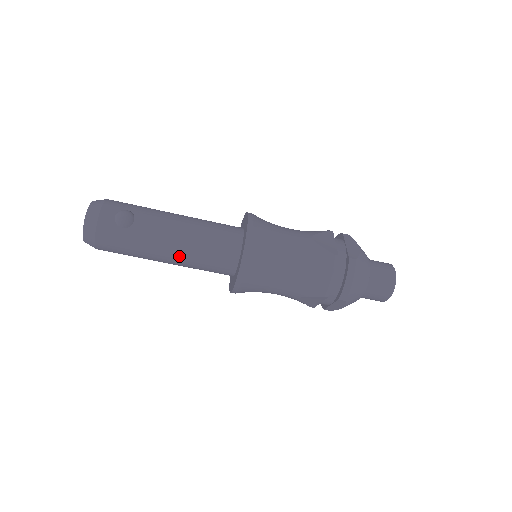
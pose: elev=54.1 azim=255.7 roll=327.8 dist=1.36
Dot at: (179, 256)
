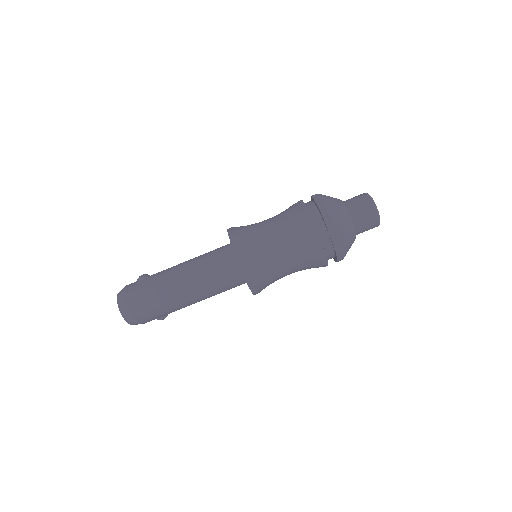
Dot at: (191, 277)
